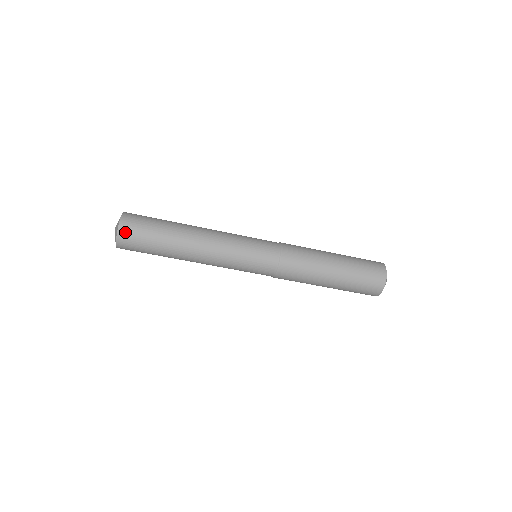
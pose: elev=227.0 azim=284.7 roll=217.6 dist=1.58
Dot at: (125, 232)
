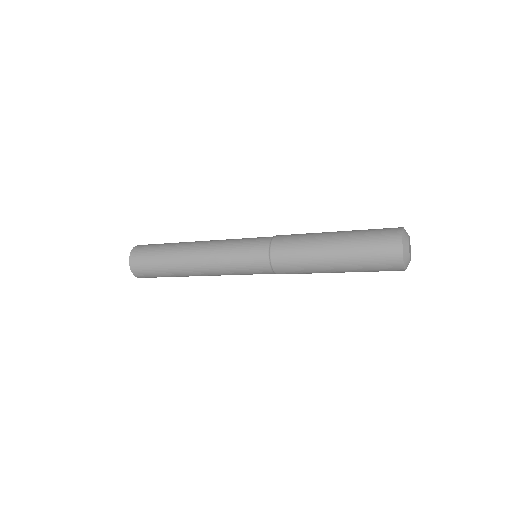
Dot at: occluded
